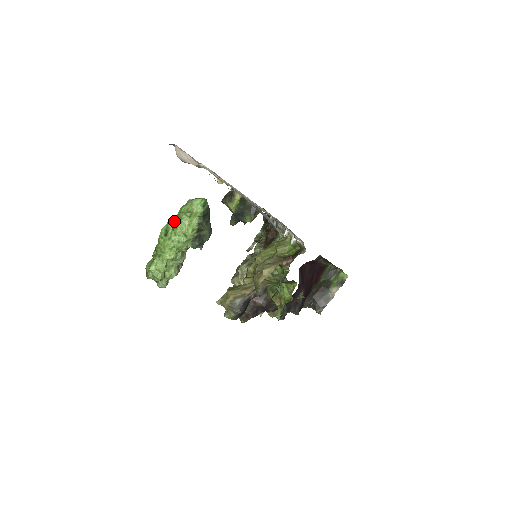
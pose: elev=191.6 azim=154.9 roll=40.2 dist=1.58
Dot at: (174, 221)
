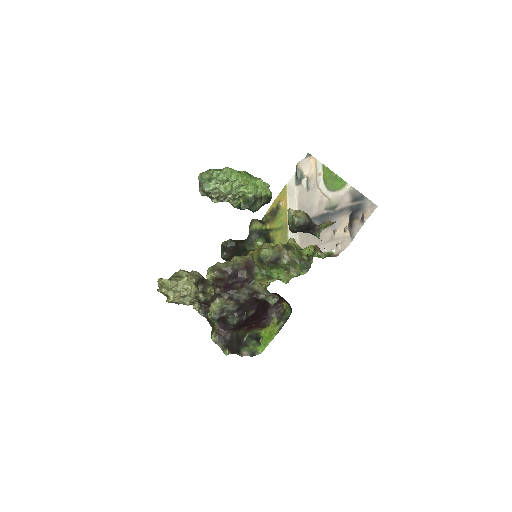
Dot at: occluded
